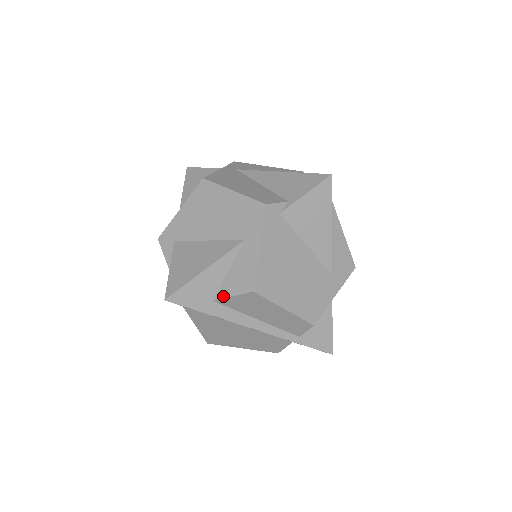
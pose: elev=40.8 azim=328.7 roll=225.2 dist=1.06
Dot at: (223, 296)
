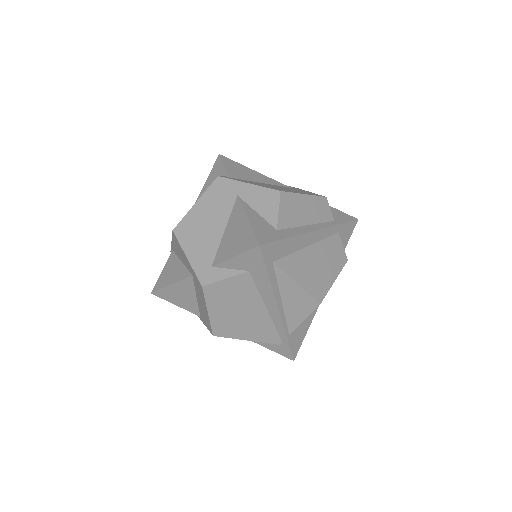
Dot at: (276, 219)
